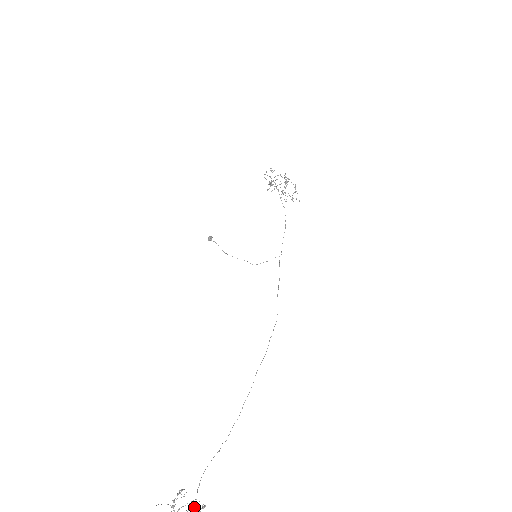
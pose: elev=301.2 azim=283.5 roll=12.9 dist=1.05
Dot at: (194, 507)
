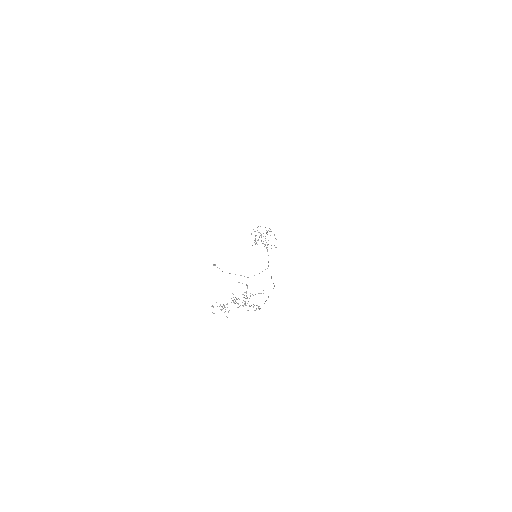
Dot at: occluded
